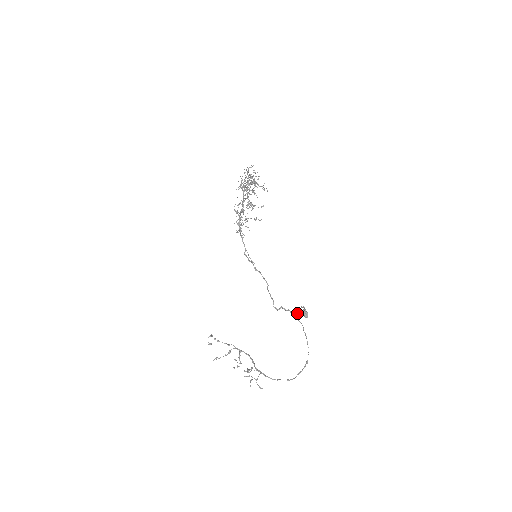
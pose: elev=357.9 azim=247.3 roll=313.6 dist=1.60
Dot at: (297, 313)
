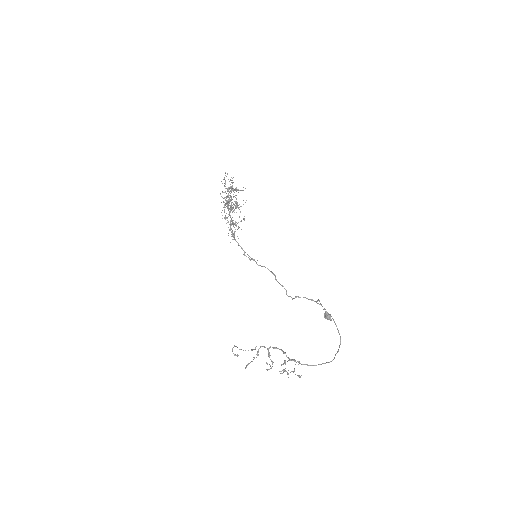
Dot at: occluded
